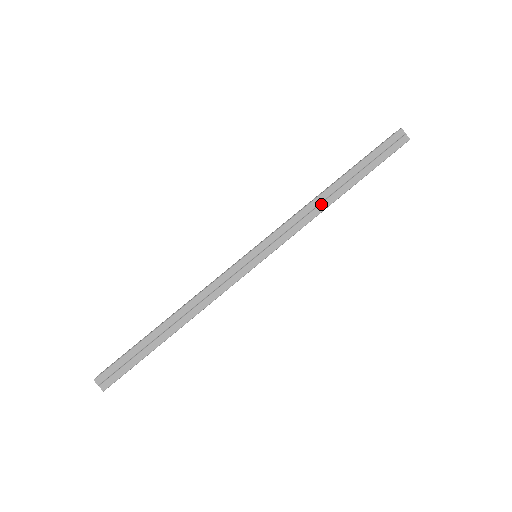
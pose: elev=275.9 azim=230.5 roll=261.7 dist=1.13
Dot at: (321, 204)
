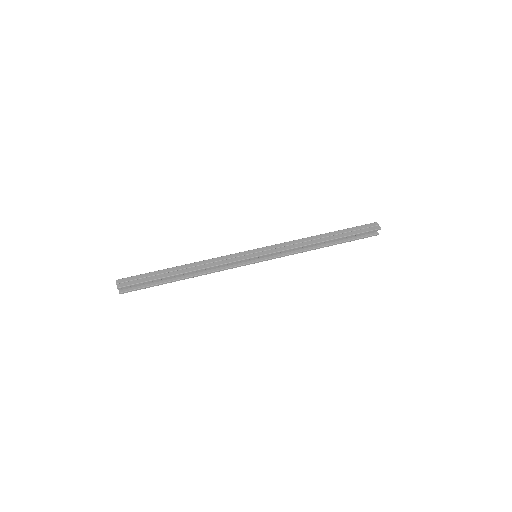
Dot at: (310, 241)
